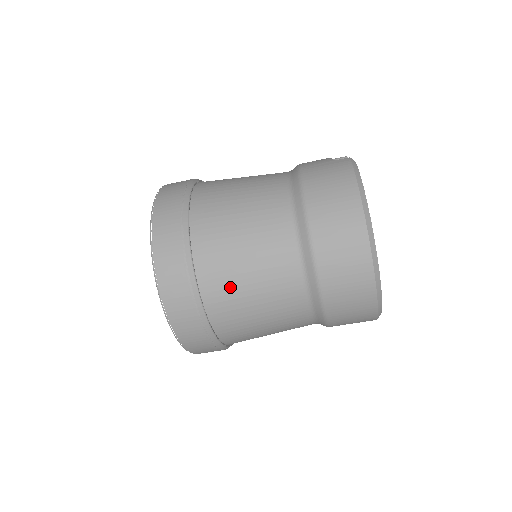
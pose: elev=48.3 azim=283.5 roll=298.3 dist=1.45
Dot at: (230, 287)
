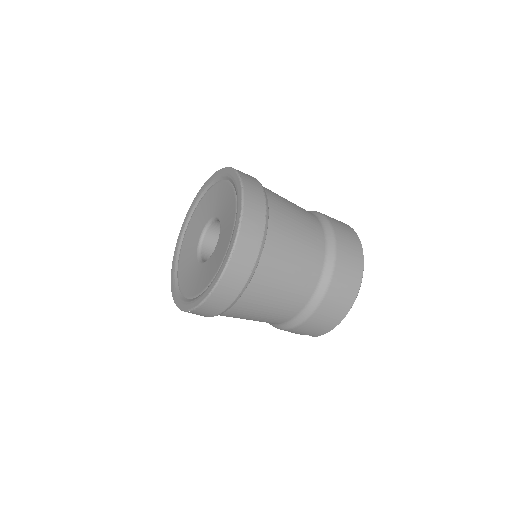
Dot at: (280, 259)
